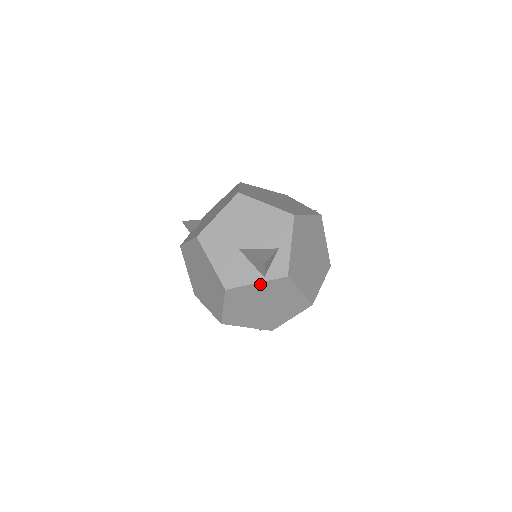
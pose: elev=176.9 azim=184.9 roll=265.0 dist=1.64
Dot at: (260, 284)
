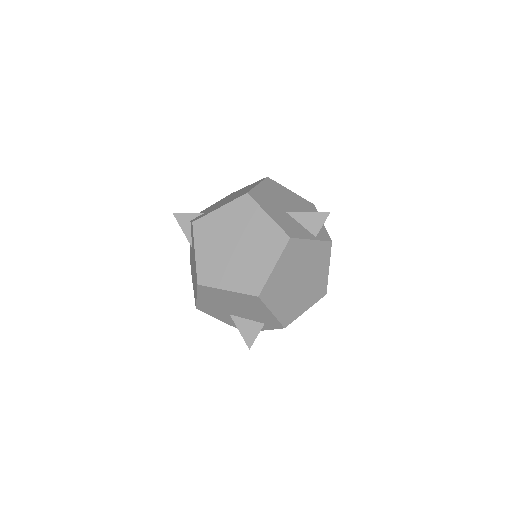
Dot at: (313, 243)
